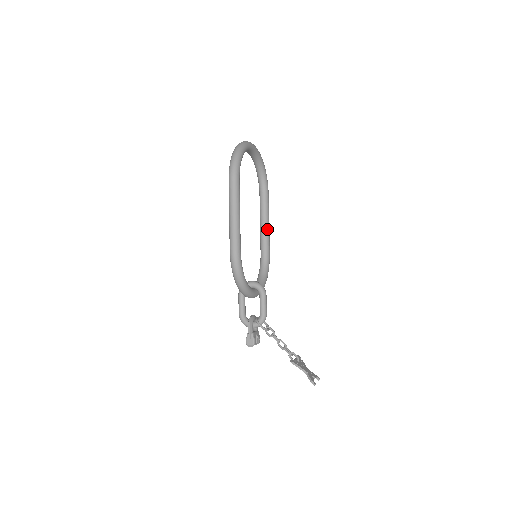
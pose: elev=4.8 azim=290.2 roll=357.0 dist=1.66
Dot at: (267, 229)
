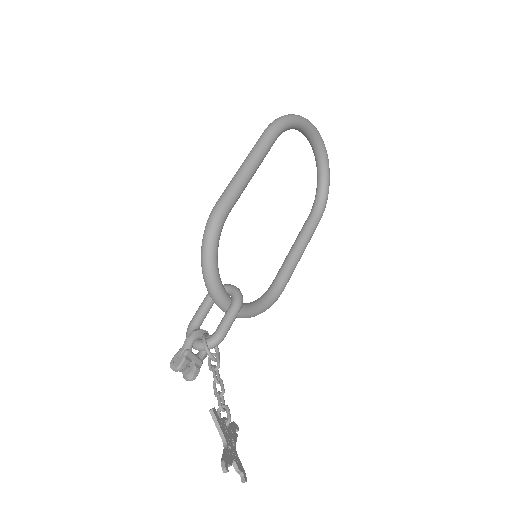
Dot at: (296, 255)
